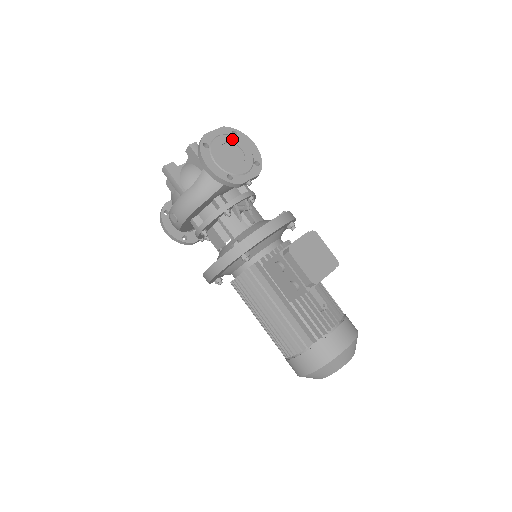
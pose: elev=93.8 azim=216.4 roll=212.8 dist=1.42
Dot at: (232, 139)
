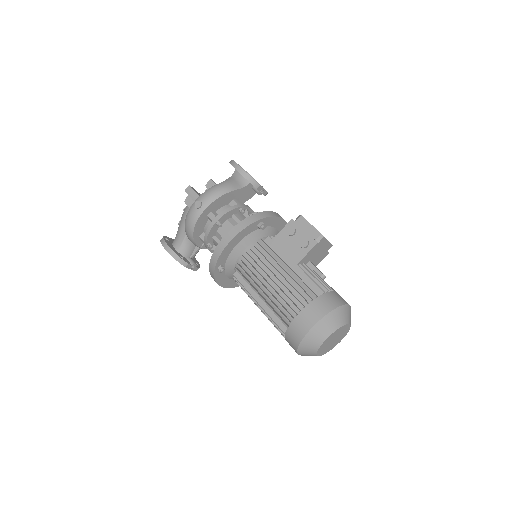
Dot at: occluded
